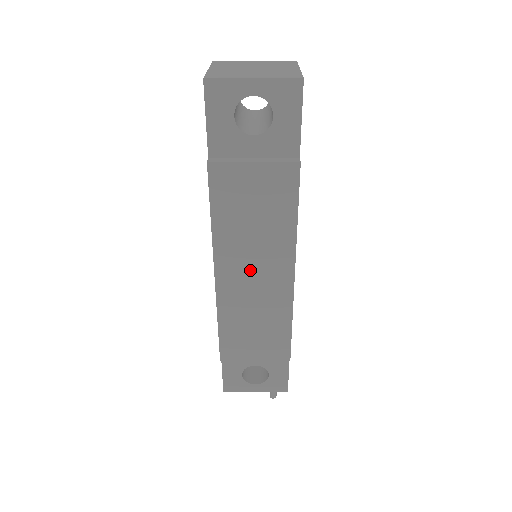
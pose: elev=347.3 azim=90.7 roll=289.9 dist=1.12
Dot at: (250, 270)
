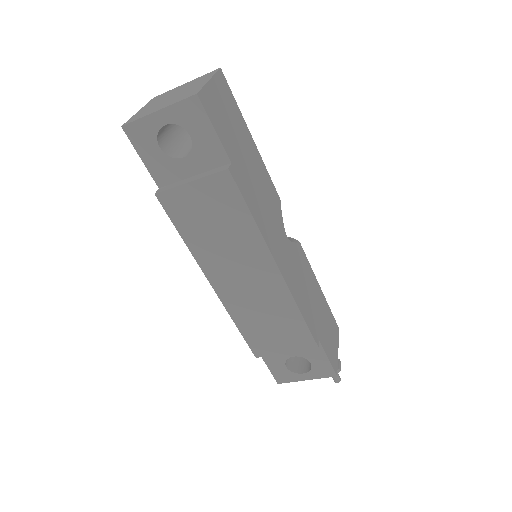
Dot at: (238, 274)
